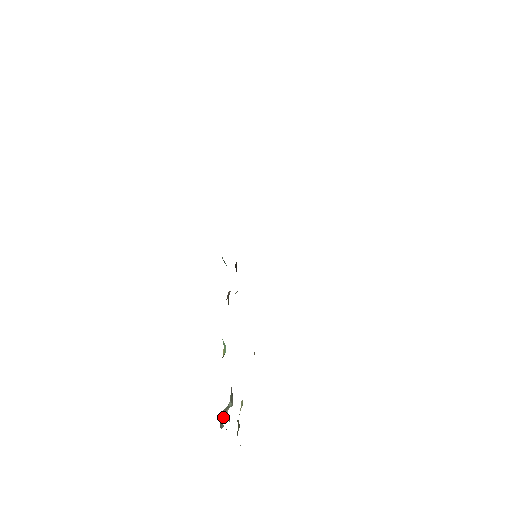
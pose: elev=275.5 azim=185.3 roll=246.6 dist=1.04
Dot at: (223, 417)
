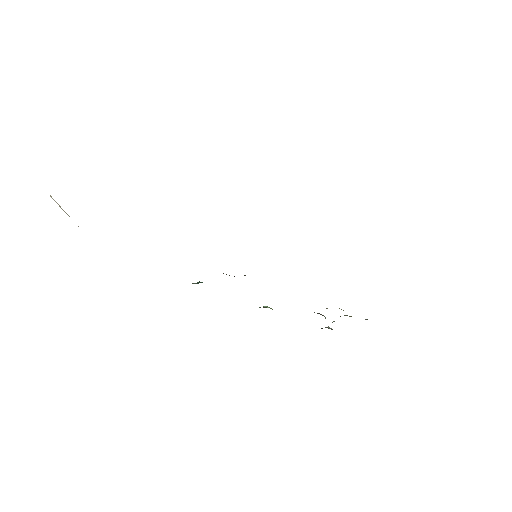
Dot at: occluded
